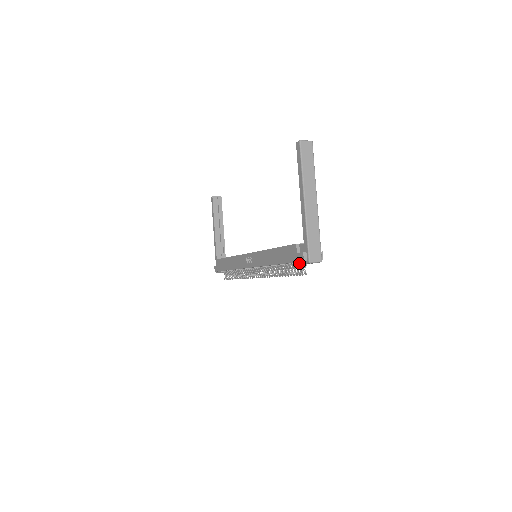
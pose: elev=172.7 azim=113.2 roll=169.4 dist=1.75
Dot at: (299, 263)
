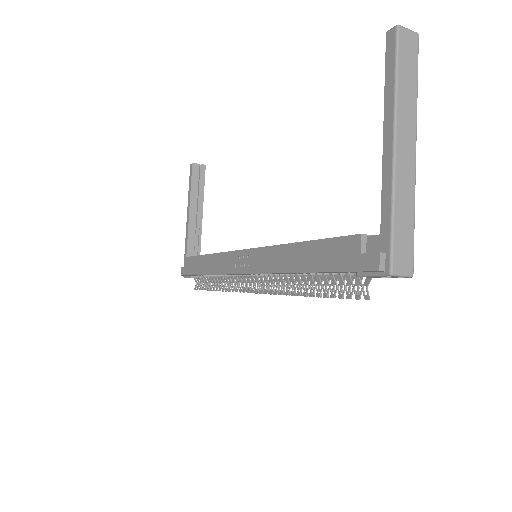
Dot at: (361, 274)
